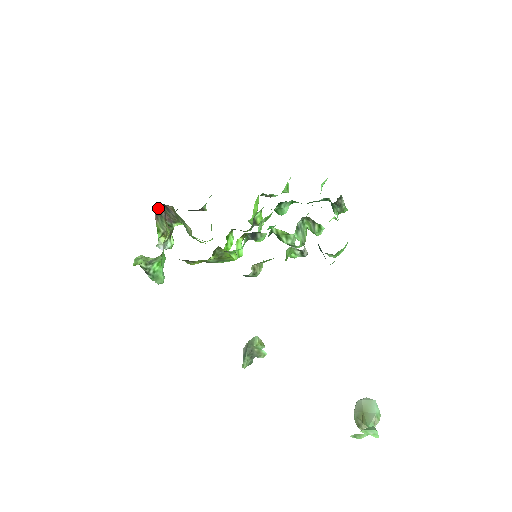
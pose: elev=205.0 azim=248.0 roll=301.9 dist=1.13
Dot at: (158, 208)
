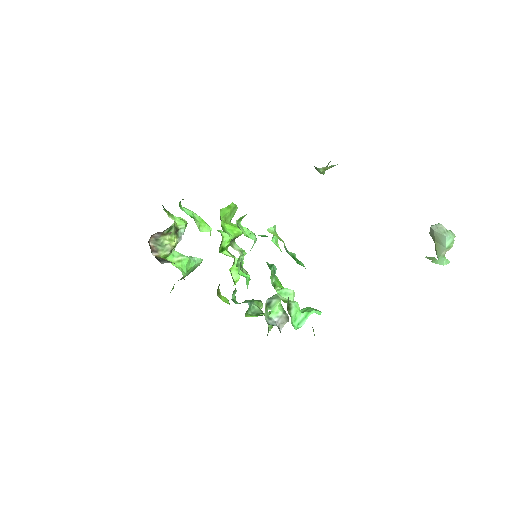
Dot at: (149, 242)
